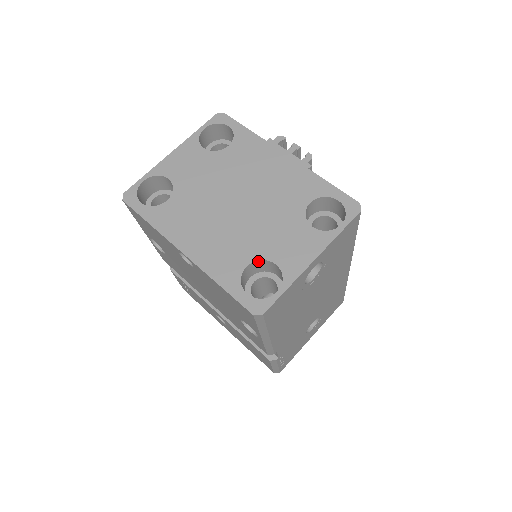
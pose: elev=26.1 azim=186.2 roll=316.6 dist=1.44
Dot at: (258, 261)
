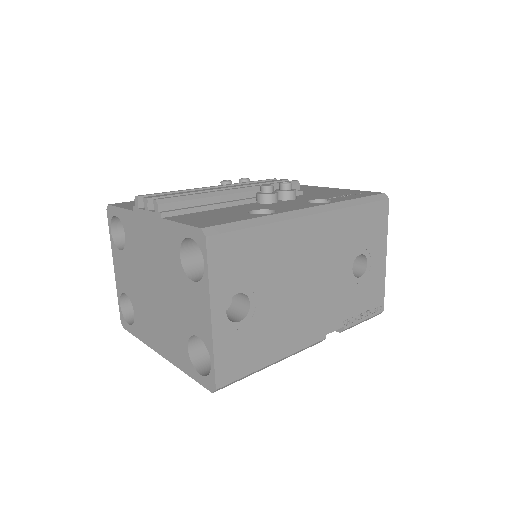
Dot at: (191, 338)
